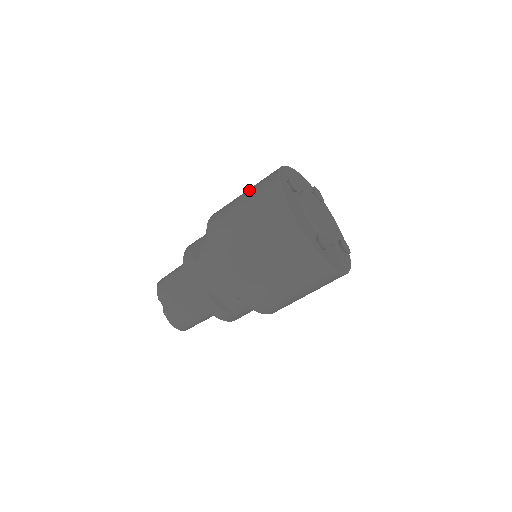
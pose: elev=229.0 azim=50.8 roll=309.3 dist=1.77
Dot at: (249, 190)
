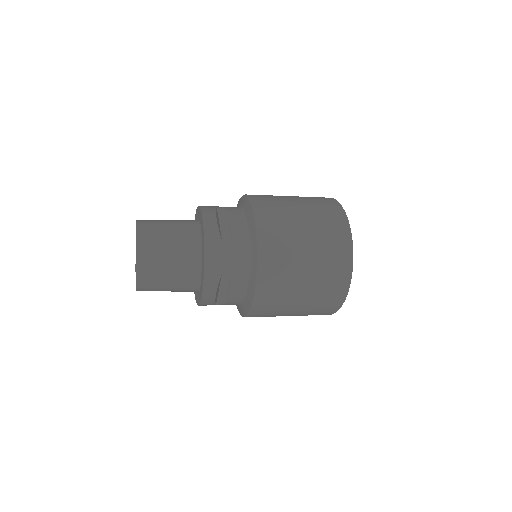
Dot at: (307, 205)
